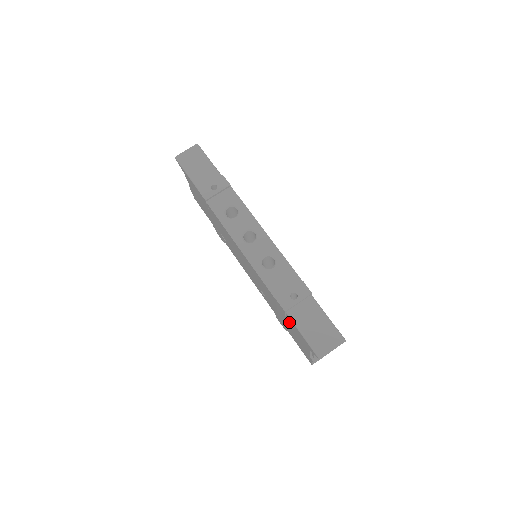
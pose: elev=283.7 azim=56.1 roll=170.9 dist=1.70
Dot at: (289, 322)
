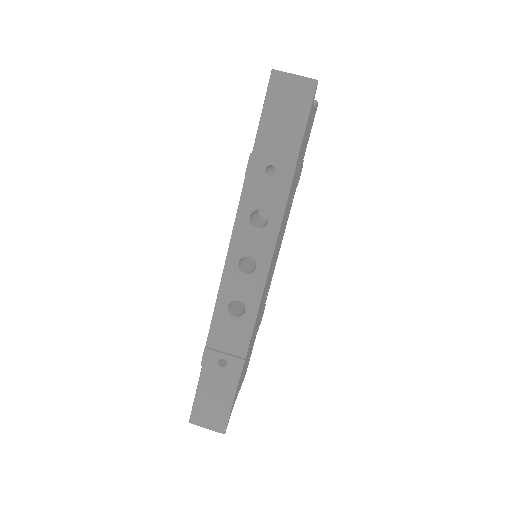
Dot at: occluded
